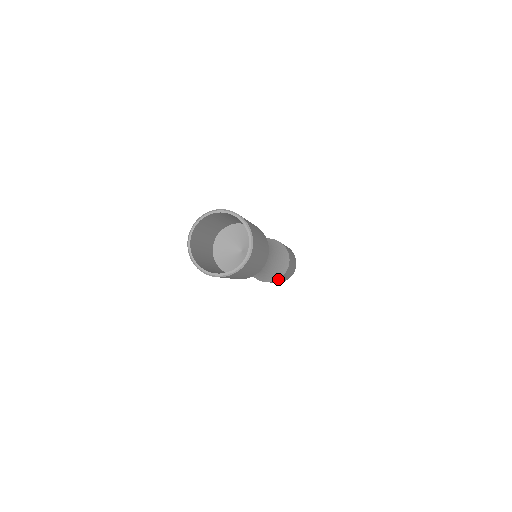
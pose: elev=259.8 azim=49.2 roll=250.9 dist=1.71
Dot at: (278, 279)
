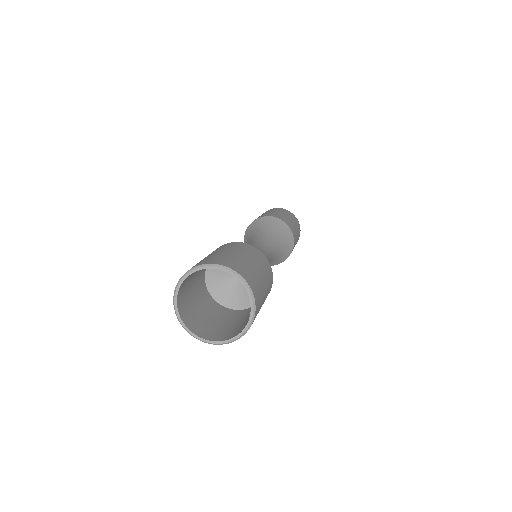
Dot at: (293, 247)
